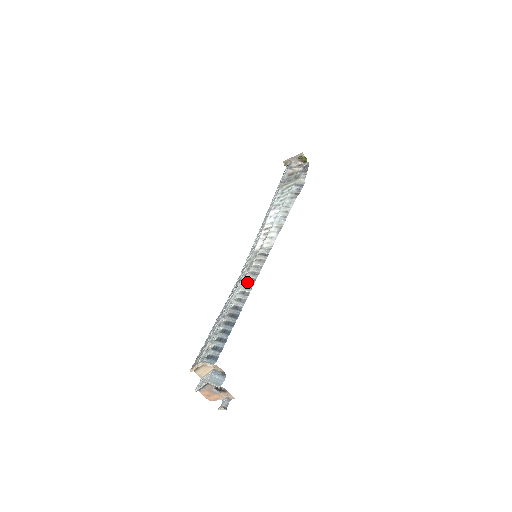
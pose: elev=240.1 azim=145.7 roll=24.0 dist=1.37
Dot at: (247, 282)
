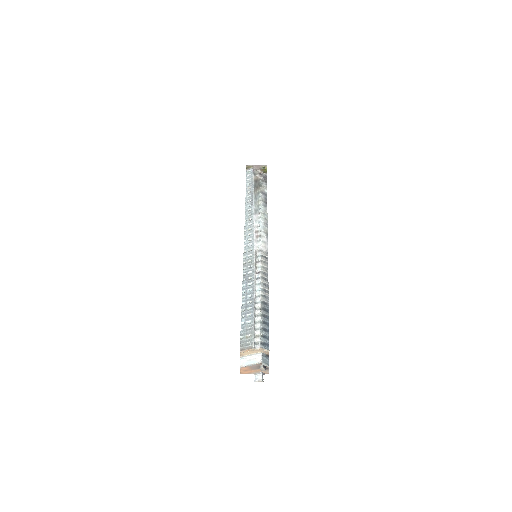
Dot at: (264, 281)
